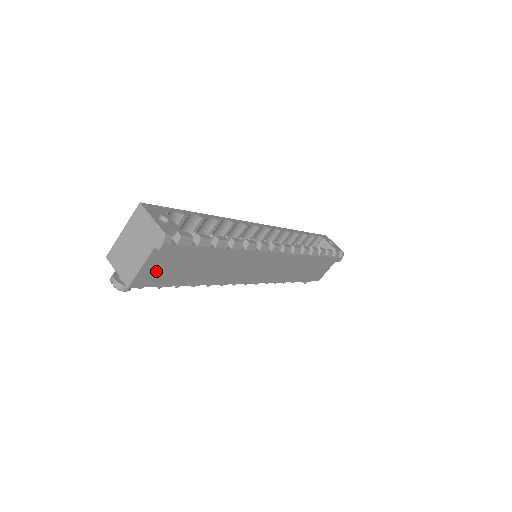
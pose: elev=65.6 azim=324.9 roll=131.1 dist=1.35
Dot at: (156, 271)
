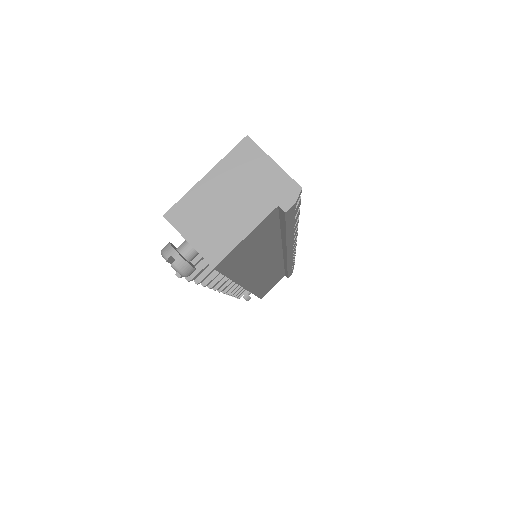
Dot at: (244, 248)
